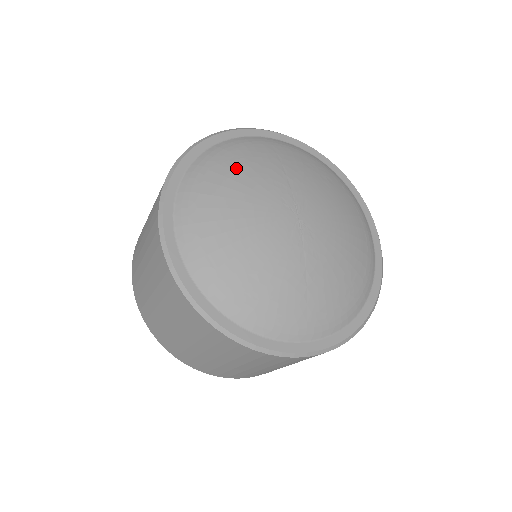
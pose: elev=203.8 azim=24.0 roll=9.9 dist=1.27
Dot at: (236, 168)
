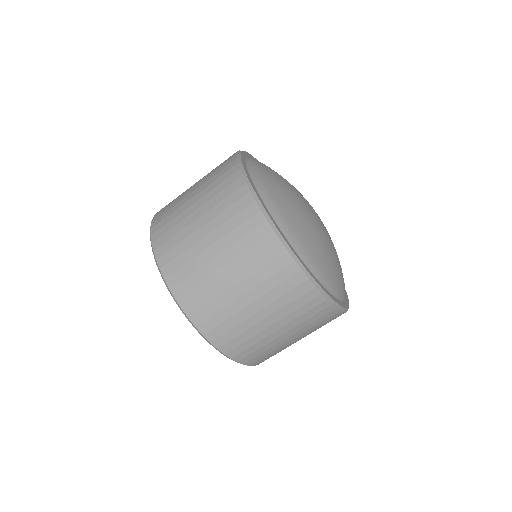
Dot at: (276, 172)
